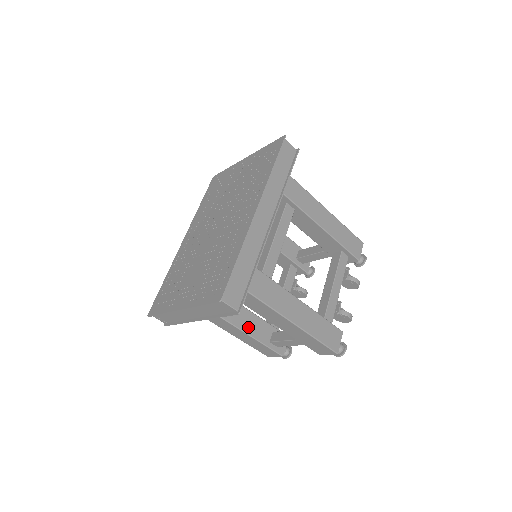
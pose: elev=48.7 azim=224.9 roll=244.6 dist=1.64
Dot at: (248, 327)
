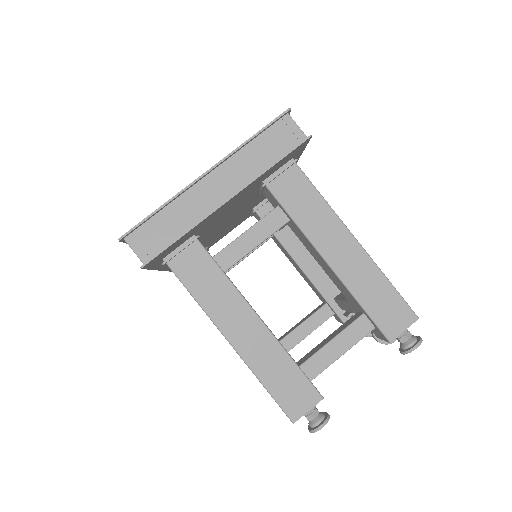
Dot at: occluded
